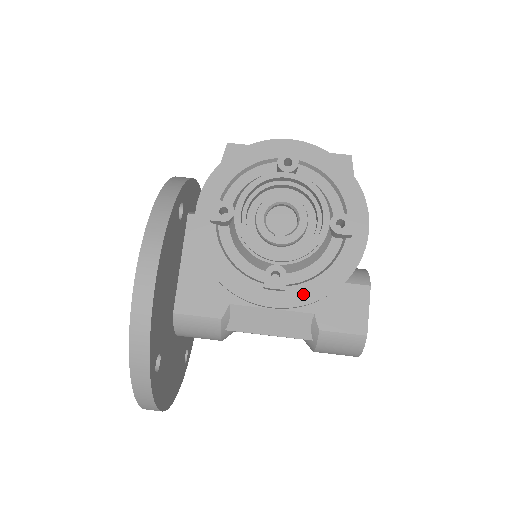
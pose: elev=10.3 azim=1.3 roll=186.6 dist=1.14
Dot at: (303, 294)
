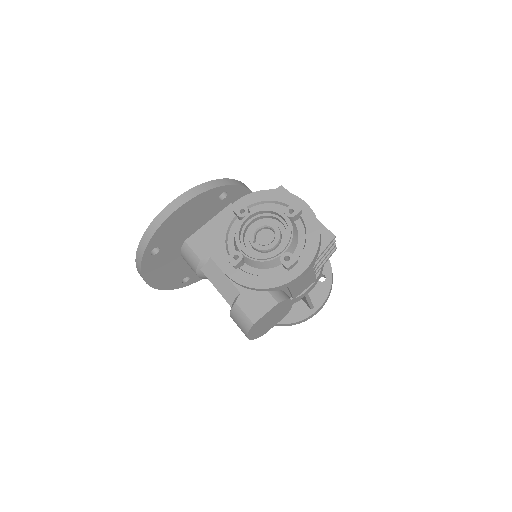
Dot at: (242, 278)
